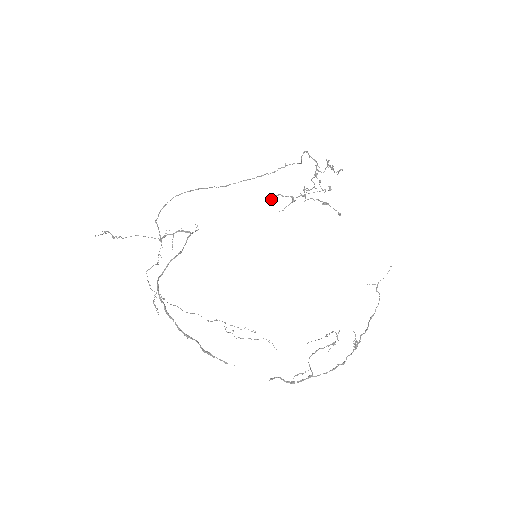
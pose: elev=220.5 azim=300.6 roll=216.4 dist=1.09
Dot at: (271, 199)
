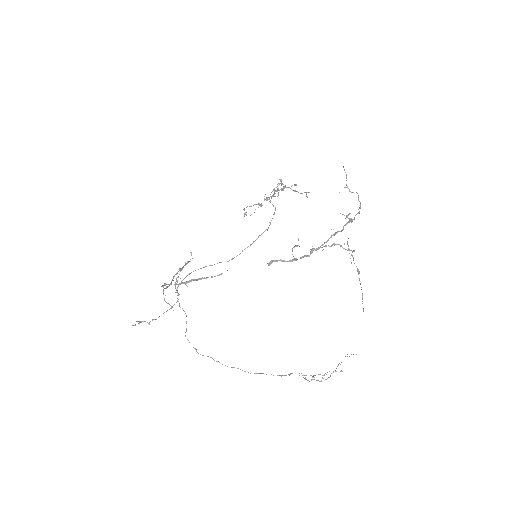
Dot at: (244, 215)
